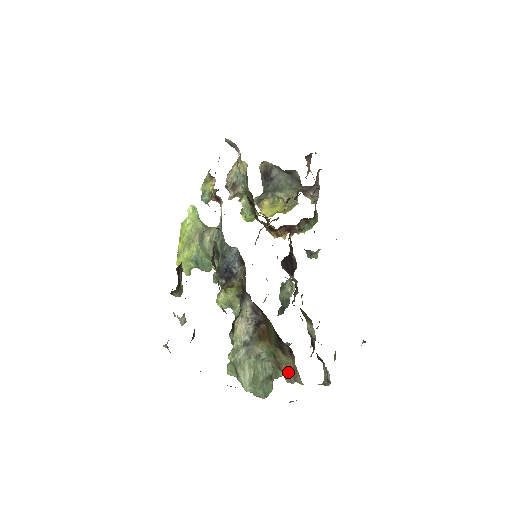
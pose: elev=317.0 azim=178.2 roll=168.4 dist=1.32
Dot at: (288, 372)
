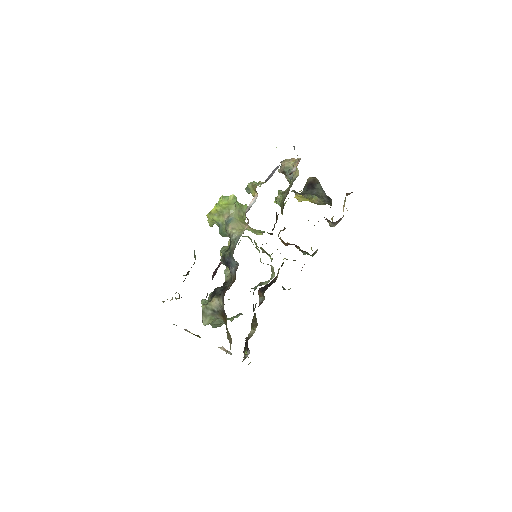
Dot at: (229, 337)
